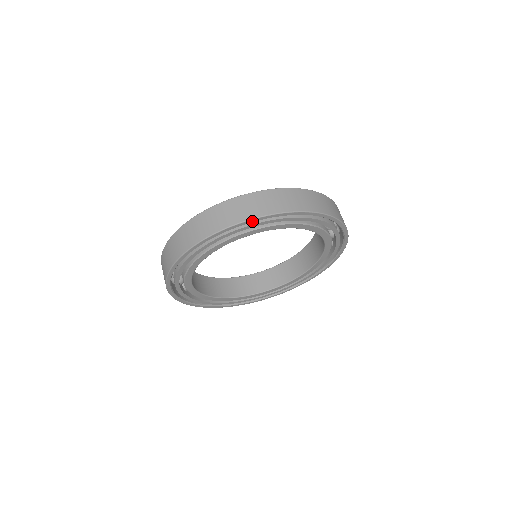
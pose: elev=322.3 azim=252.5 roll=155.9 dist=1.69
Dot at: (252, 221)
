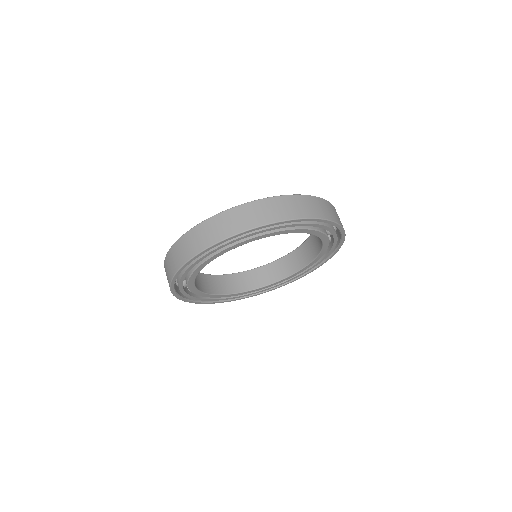
Dot at: (246, 232)
